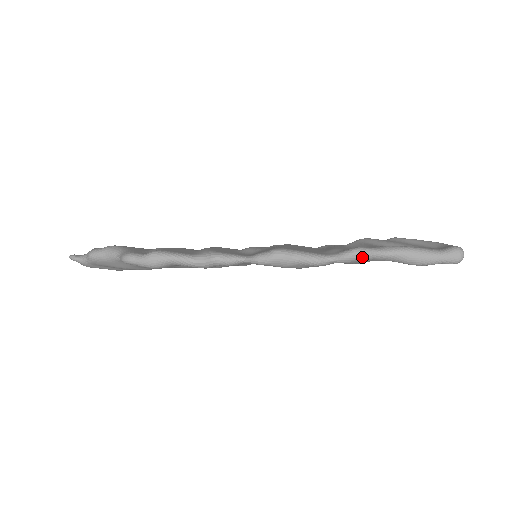
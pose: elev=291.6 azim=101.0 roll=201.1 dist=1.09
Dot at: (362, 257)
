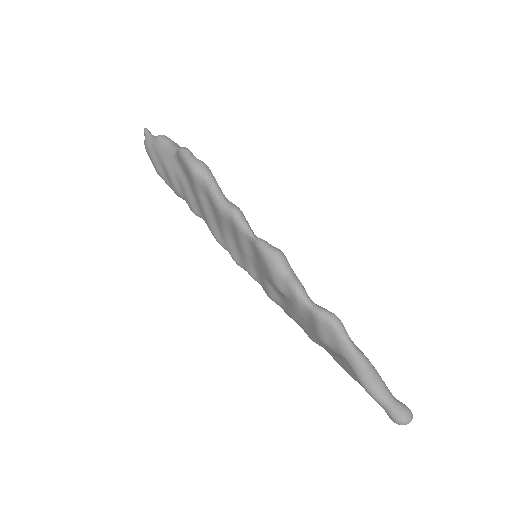
Dot at: (334, 326)
